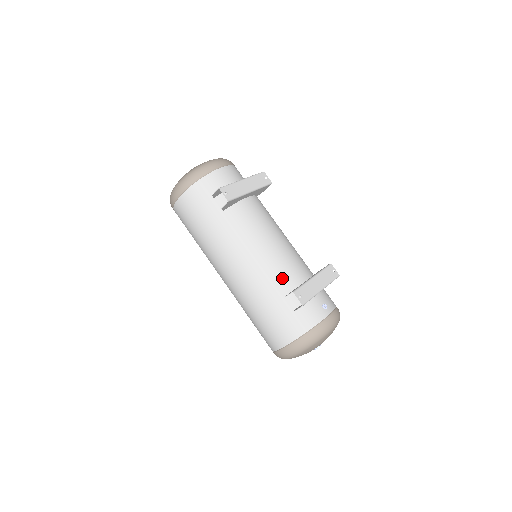
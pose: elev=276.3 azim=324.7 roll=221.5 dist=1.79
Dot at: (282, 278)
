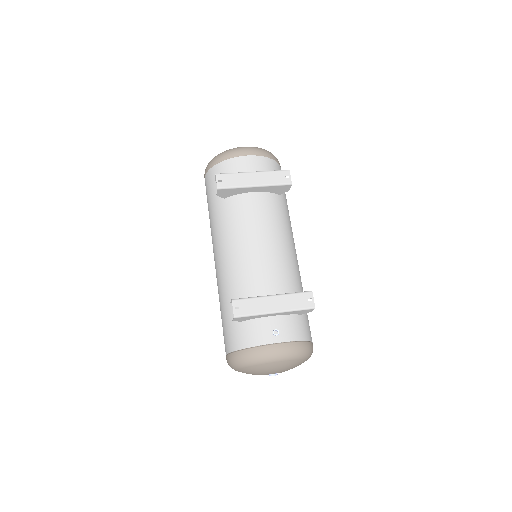
Dot at: (245, 284)
